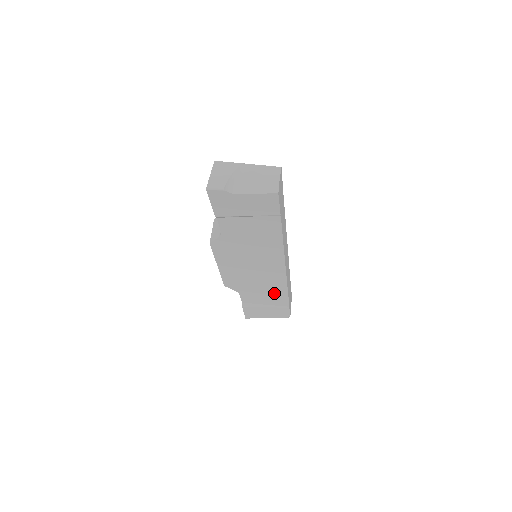
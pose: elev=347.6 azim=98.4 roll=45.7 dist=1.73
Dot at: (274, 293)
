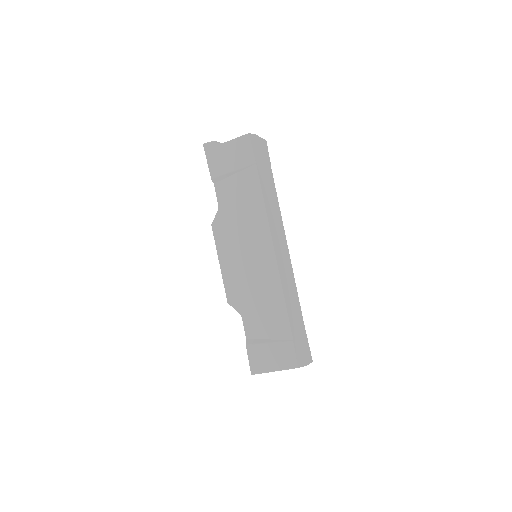
Dot at: (273, 309)
